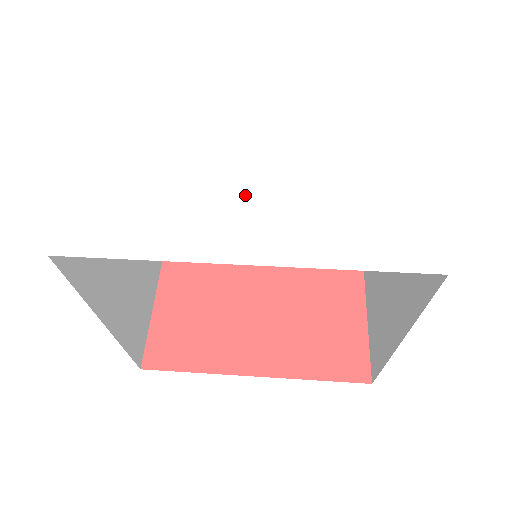
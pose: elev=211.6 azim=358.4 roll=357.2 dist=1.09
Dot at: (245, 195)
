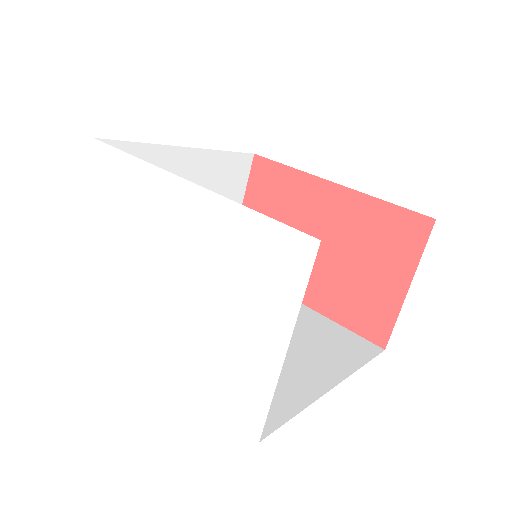
Dot at: (160, 298)
